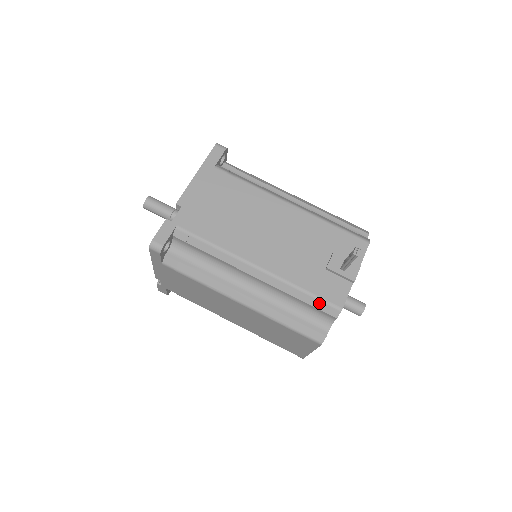
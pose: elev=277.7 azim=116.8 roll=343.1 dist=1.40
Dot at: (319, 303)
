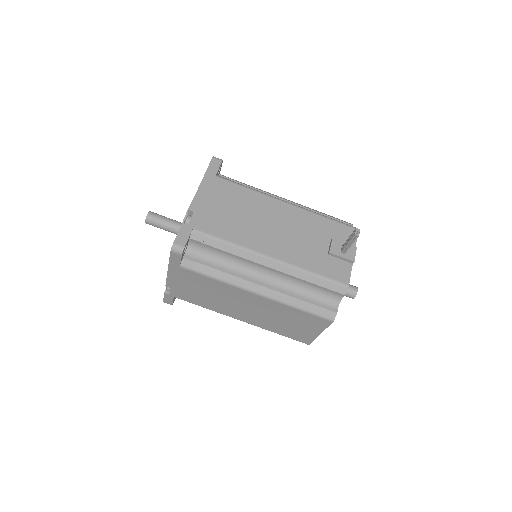
Dot at: (328, 283)
